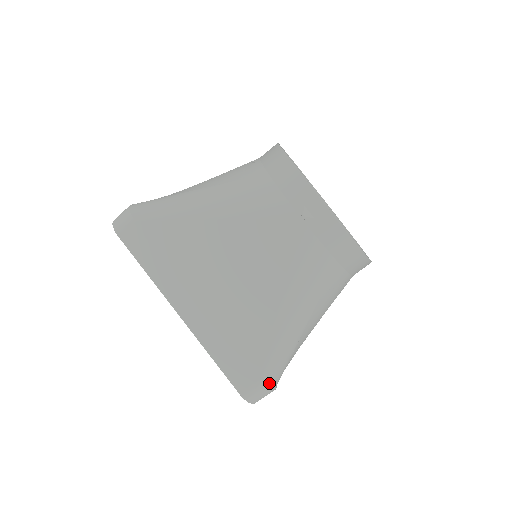
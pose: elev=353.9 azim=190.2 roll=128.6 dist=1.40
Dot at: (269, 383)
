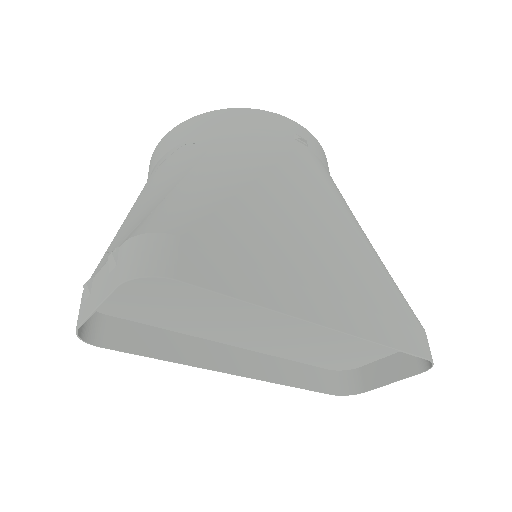
Dot at: occluded
